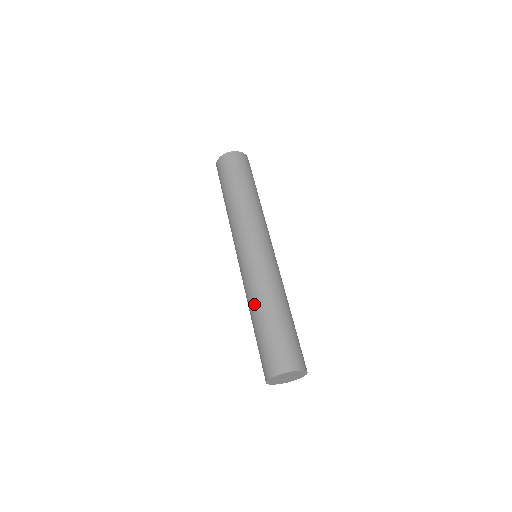
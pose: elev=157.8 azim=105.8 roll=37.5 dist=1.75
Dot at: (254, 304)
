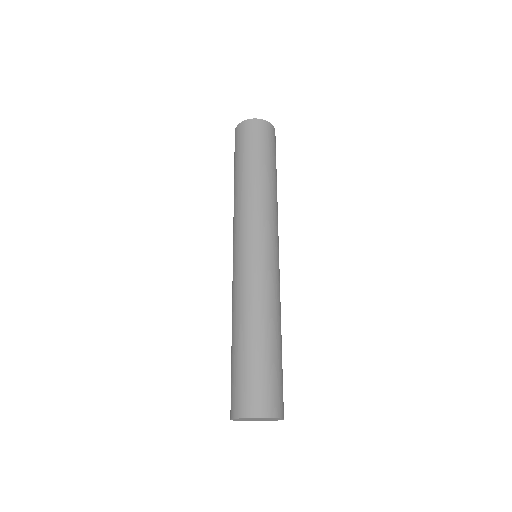
Dot at: (240, 318)
